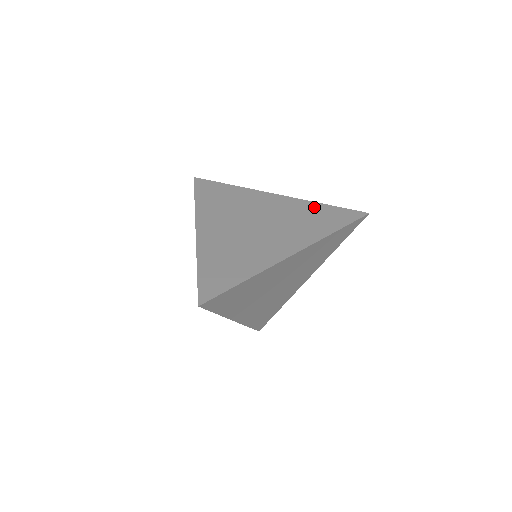
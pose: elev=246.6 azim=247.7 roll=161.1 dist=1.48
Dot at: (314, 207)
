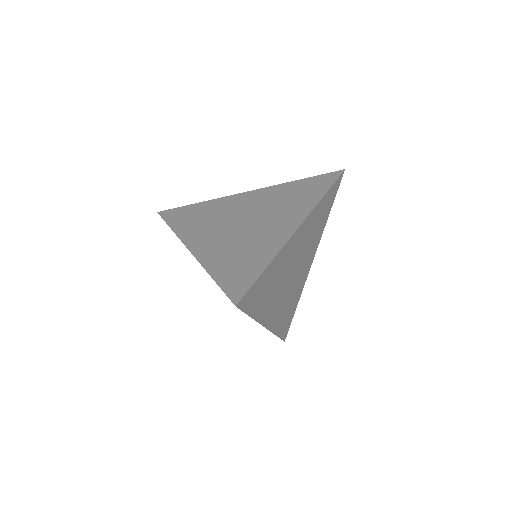
Dot at: (291, 186)
